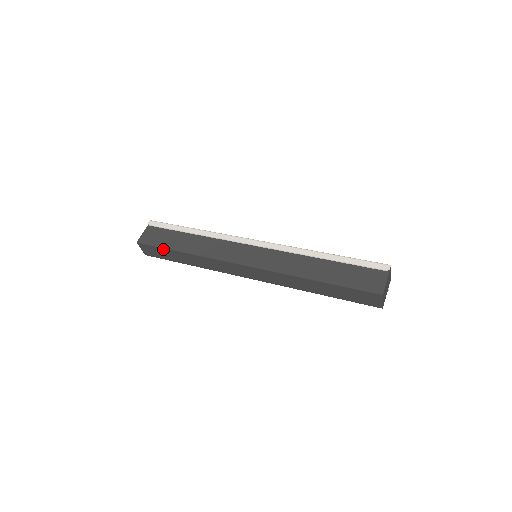
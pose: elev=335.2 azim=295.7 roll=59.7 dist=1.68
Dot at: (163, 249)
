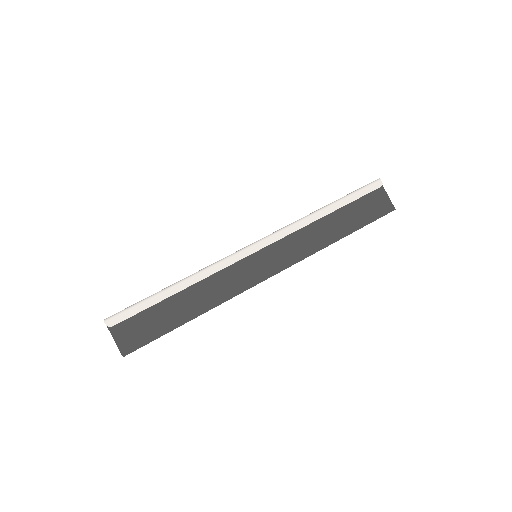
Dot at: occluded
